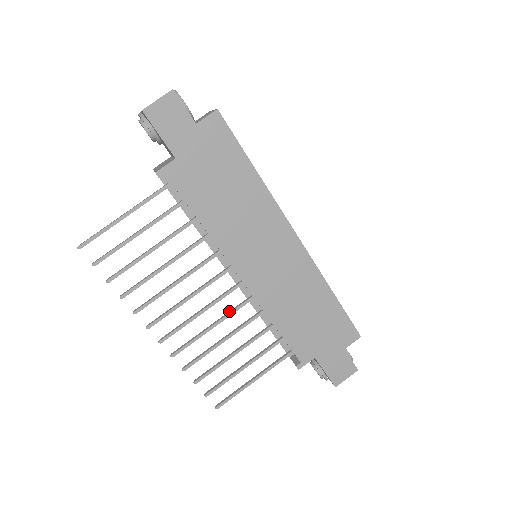
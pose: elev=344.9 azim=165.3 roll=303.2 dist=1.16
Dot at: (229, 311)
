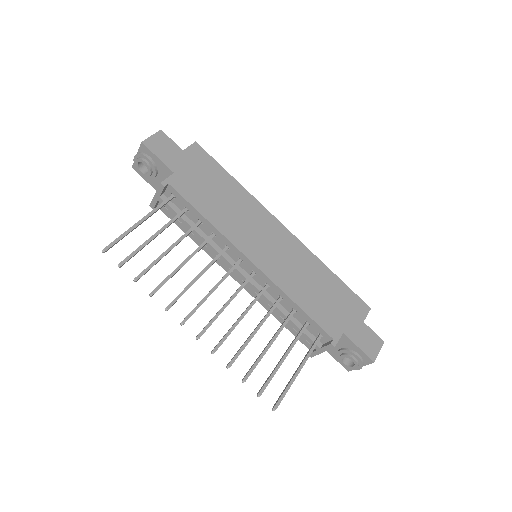
Dot at: occluded
